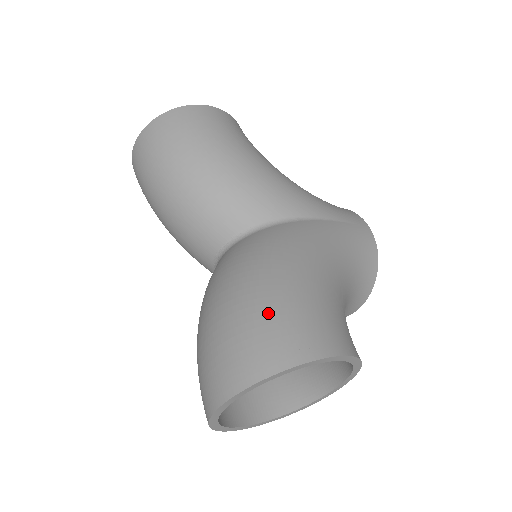
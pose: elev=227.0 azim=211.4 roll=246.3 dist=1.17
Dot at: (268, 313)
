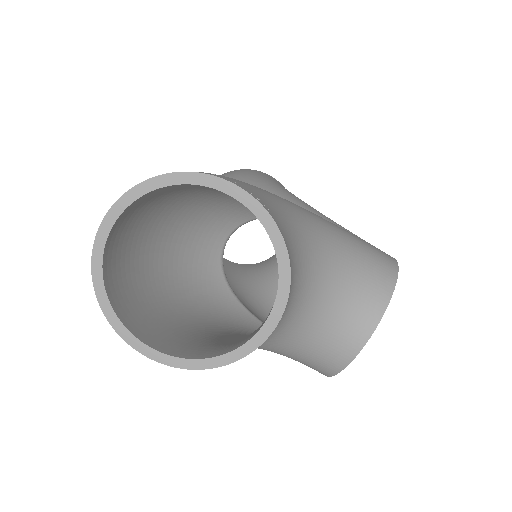
Dot at: occluded
